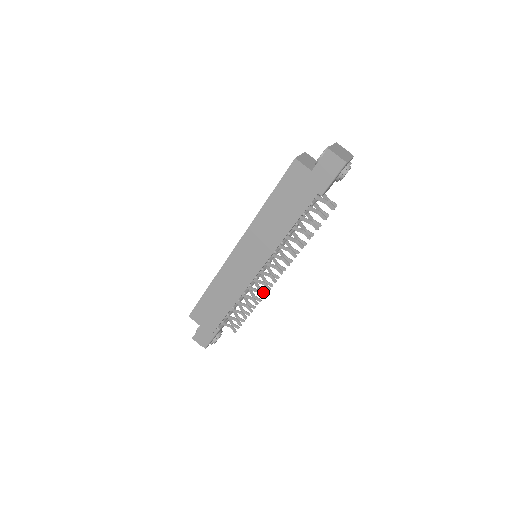
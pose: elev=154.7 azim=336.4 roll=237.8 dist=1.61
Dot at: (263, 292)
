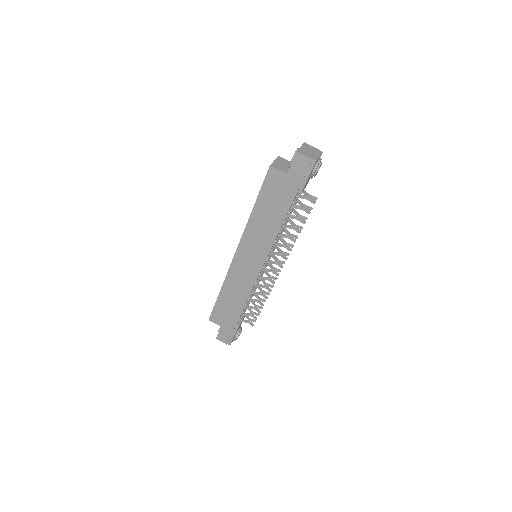
Dot at: (270, 286)
